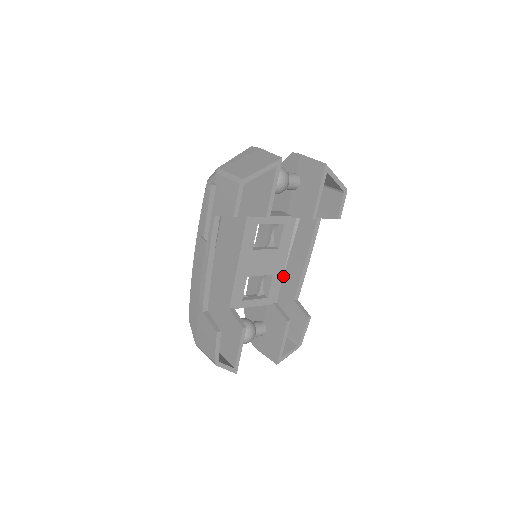
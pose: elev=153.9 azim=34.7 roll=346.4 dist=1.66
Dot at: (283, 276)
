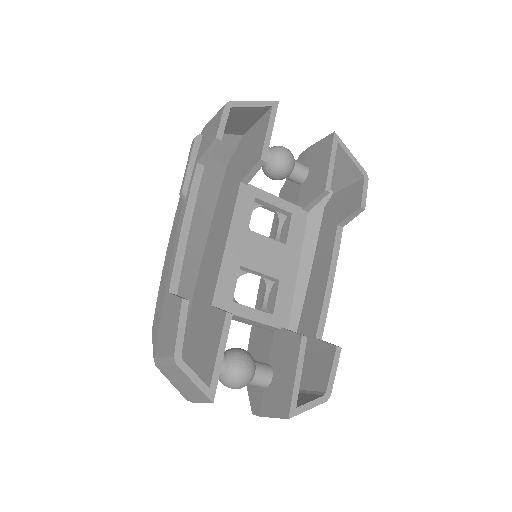
Dot at: (300, 318)
